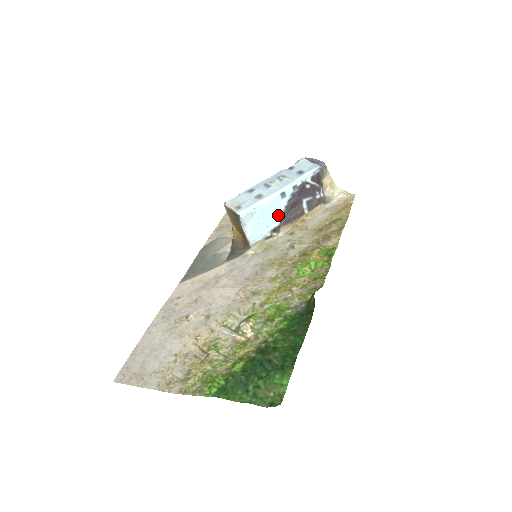
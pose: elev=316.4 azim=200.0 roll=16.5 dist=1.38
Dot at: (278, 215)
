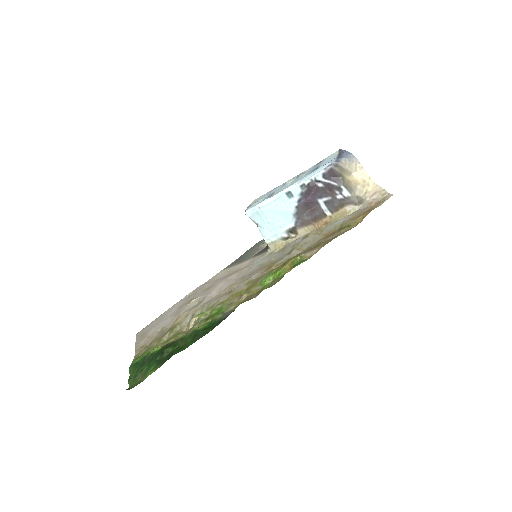
Dot at: (290, 216)
